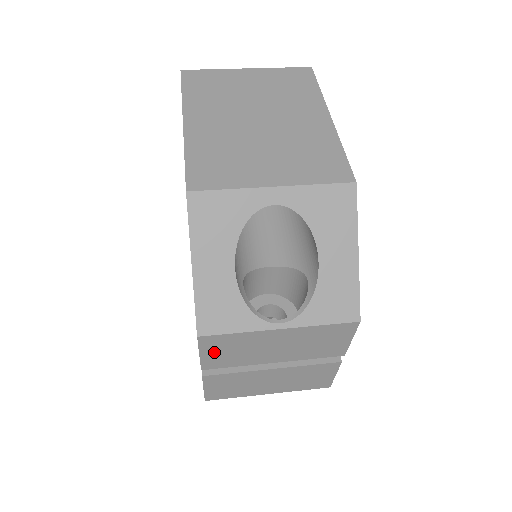
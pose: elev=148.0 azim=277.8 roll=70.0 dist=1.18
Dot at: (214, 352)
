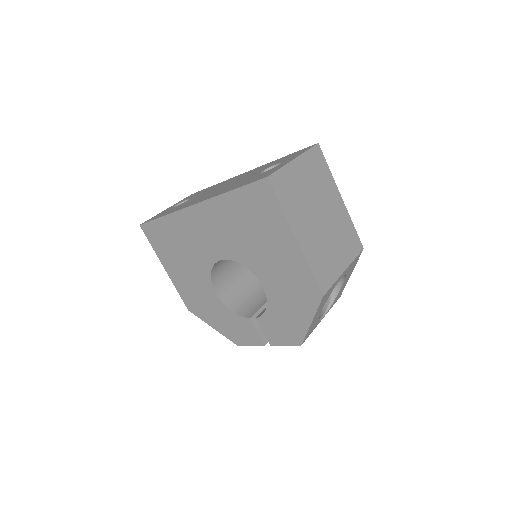
Dot at: occluded
